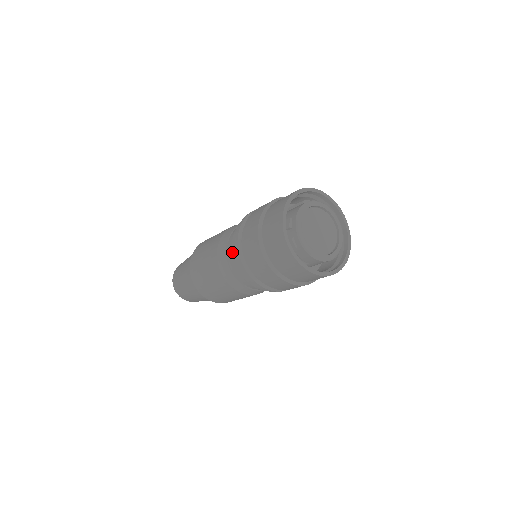
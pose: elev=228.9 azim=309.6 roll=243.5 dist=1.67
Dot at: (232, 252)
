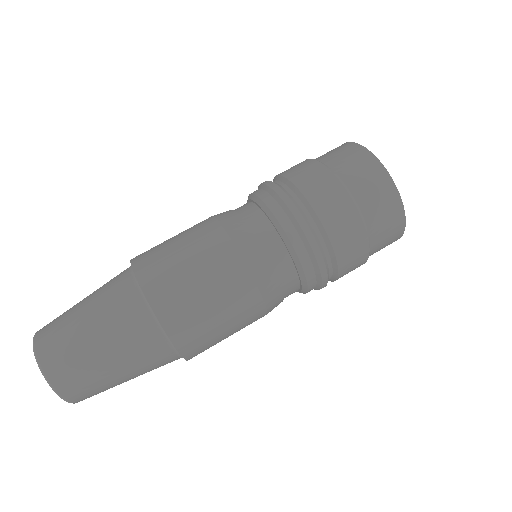
Dot at: (253, 193)
